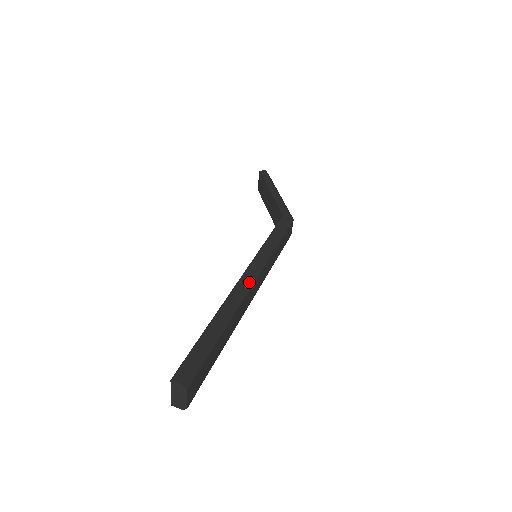
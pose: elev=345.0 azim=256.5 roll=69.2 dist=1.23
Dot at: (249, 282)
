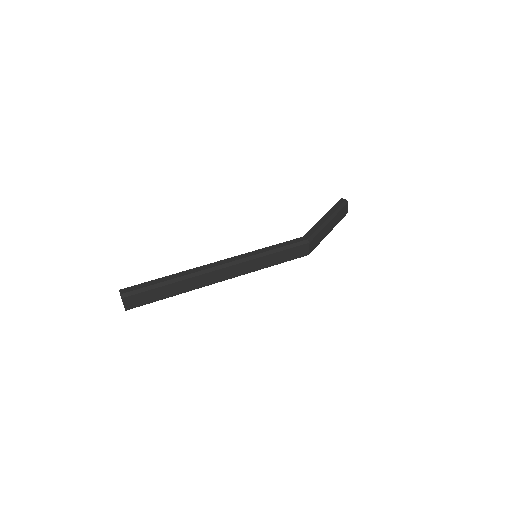
Dot at: (217, 266)
